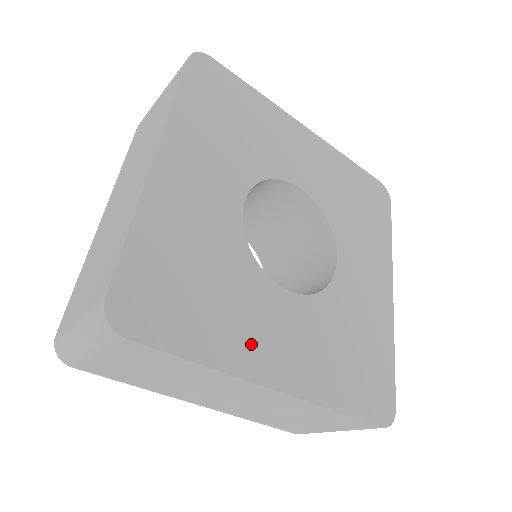
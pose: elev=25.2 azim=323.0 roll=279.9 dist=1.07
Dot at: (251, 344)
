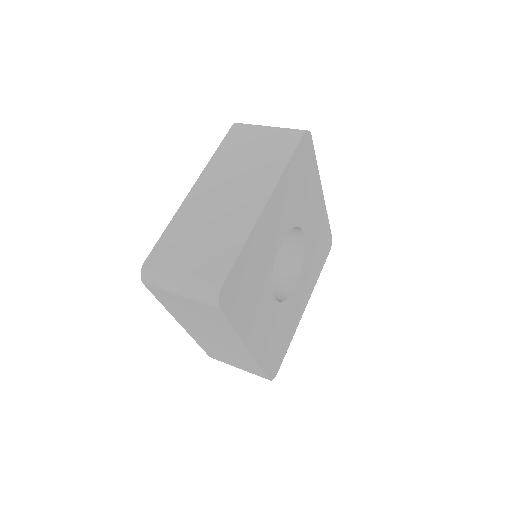
Dot at: (296, 315)
